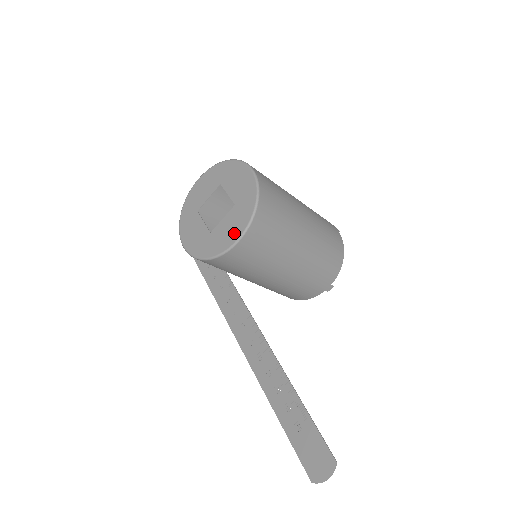
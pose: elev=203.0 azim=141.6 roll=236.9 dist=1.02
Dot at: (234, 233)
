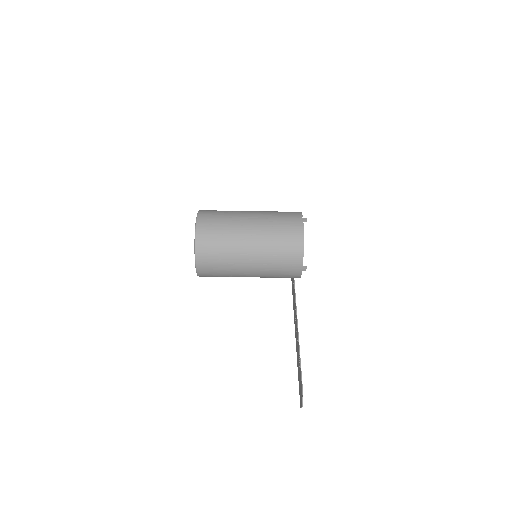
Dot at: occluded
